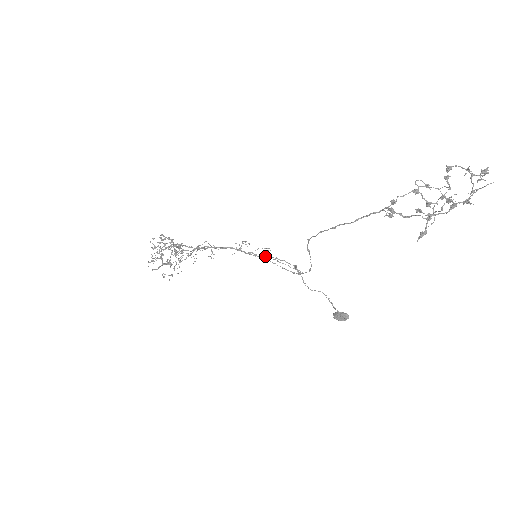
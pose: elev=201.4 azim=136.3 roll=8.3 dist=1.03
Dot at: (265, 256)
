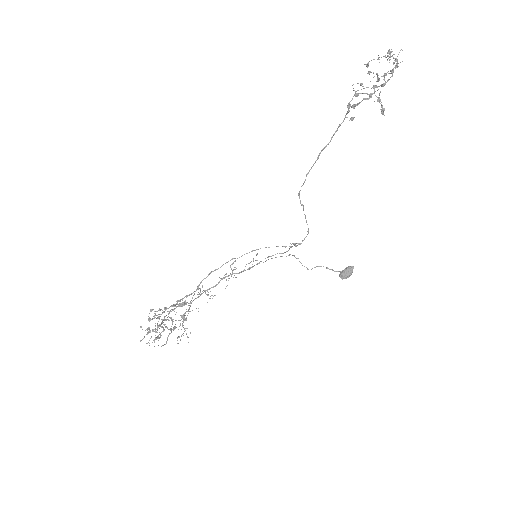
Dot at: (258, 263)
